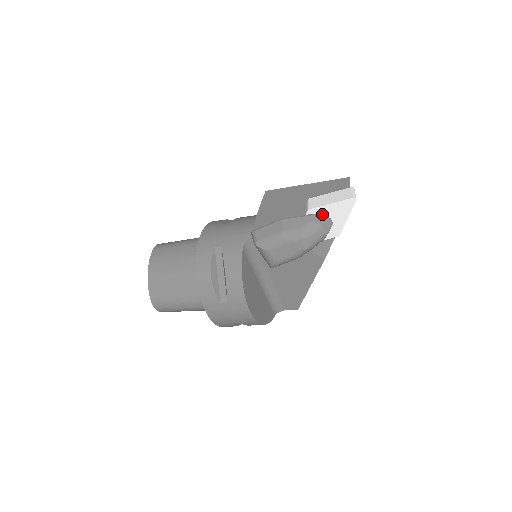
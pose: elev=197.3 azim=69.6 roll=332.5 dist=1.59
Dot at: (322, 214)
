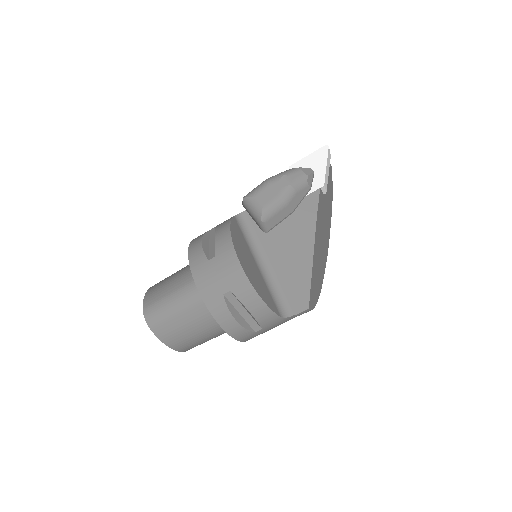
Dot at: occluded
